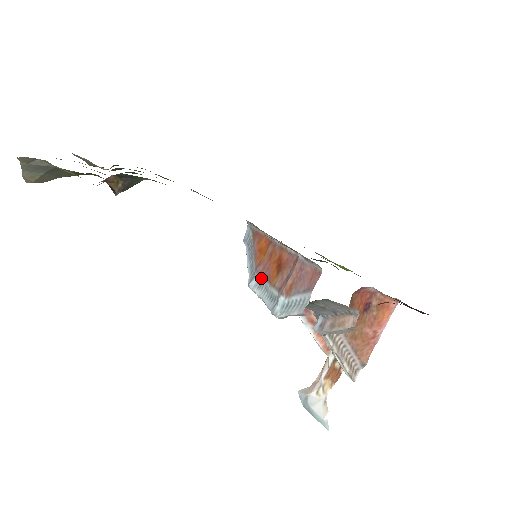
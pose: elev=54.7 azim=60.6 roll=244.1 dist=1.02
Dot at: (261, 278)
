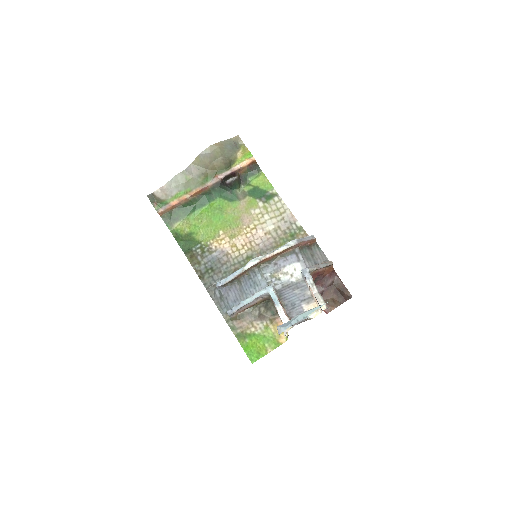
Dot at: occluded
